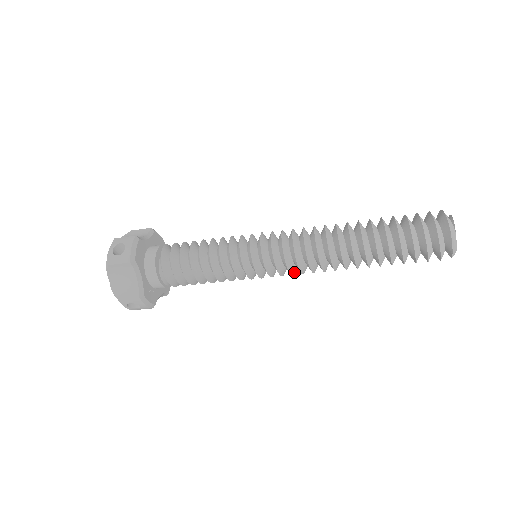
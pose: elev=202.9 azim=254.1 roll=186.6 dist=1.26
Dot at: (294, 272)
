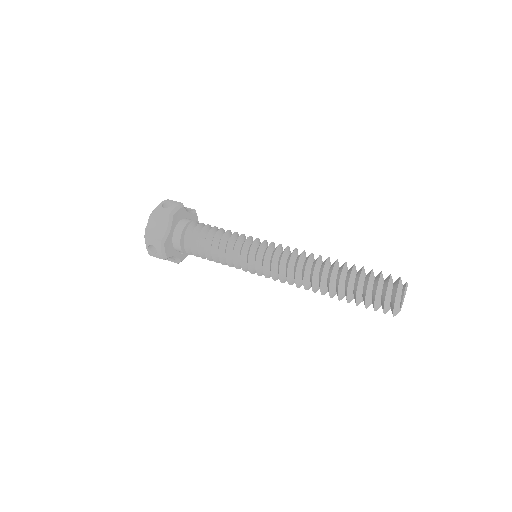
Dot at: occluded
